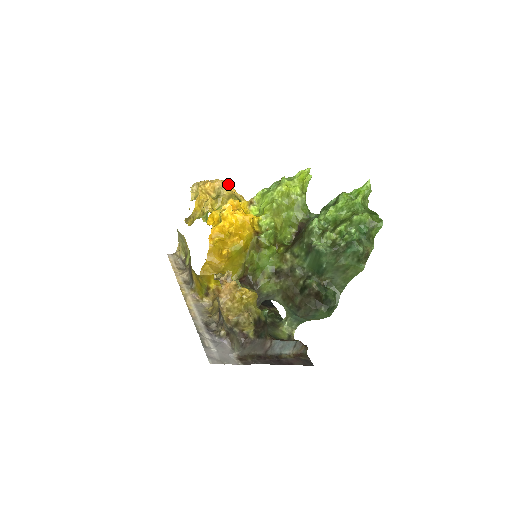
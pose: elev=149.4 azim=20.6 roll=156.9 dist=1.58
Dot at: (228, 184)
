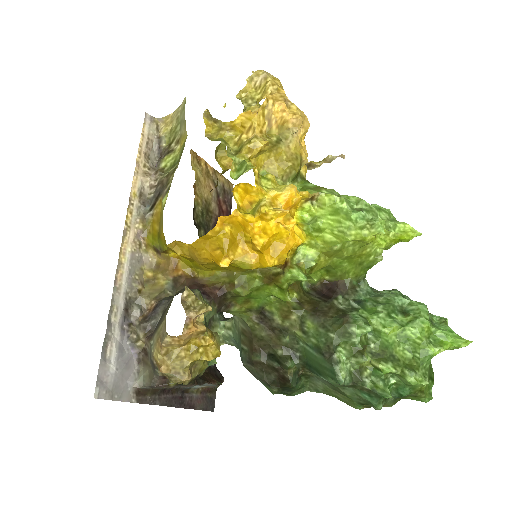
Dot at: (306, 128)
